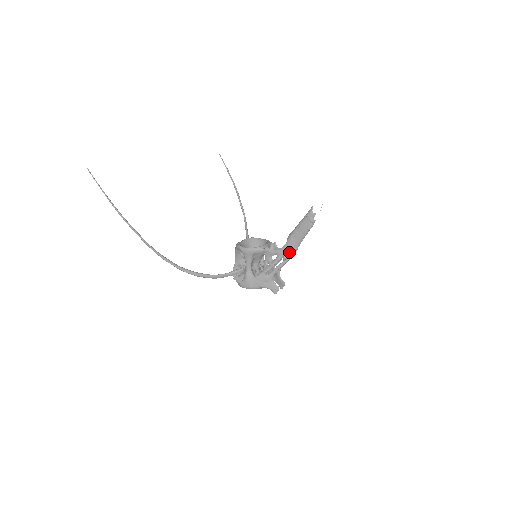
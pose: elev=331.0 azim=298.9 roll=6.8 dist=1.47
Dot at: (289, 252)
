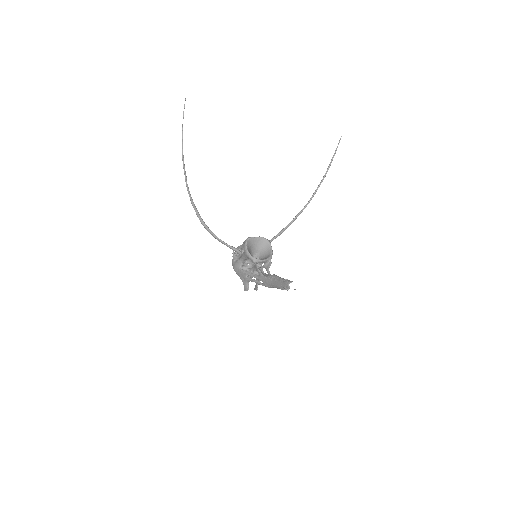
Dot at: (265, 283)
